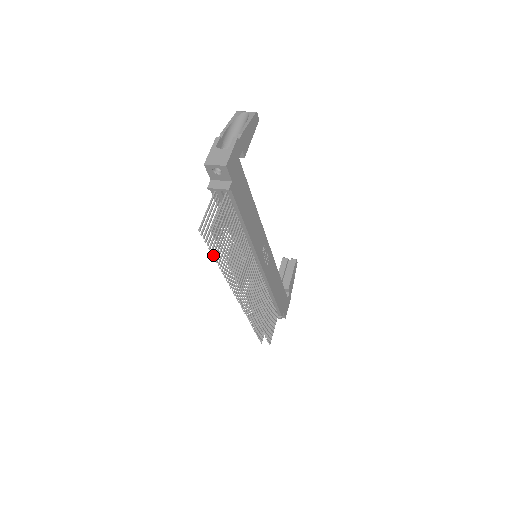
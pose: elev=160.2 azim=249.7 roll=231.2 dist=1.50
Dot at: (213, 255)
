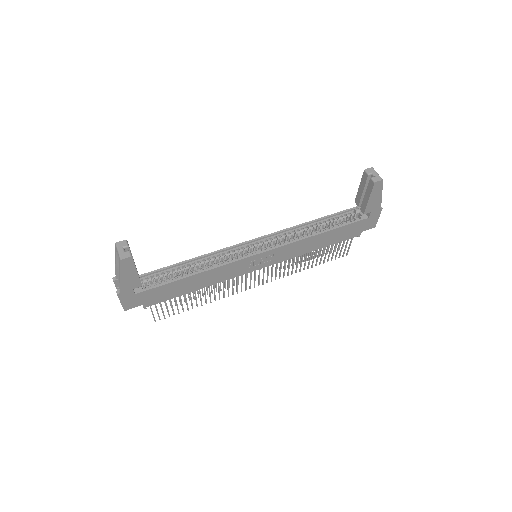
Dot at: occluded
